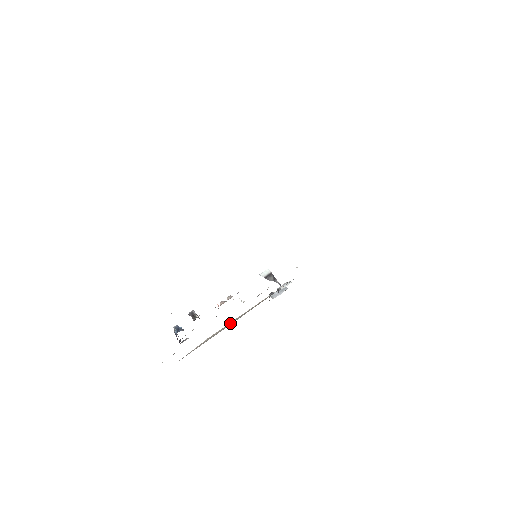
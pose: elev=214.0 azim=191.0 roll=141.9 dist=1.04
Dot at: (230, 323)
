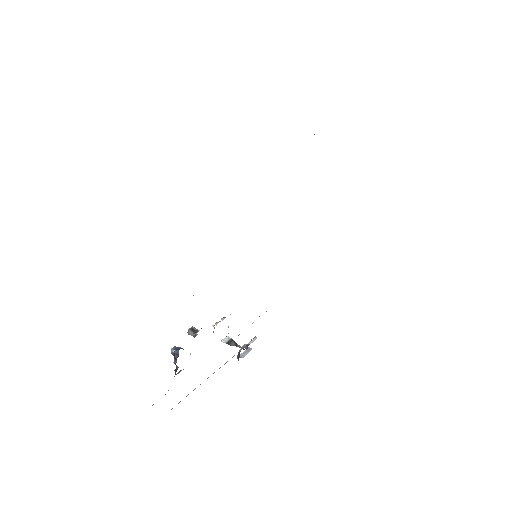
Dot at: (208, 377)
